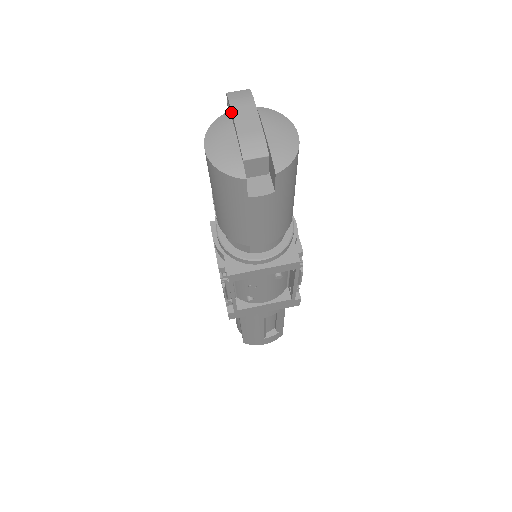
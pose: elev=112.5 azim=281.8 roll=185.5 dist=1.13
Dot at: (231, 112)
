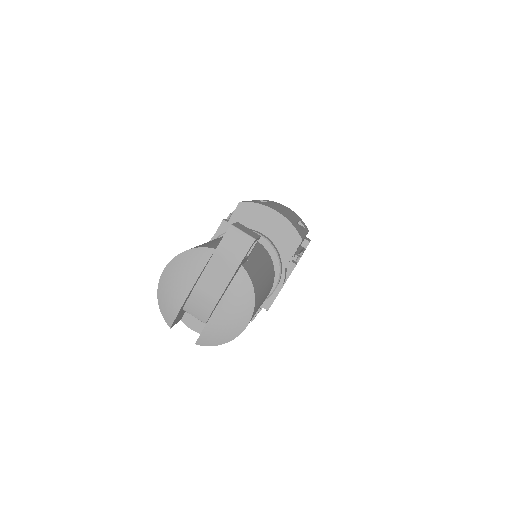
Dot at: (212, 255)
